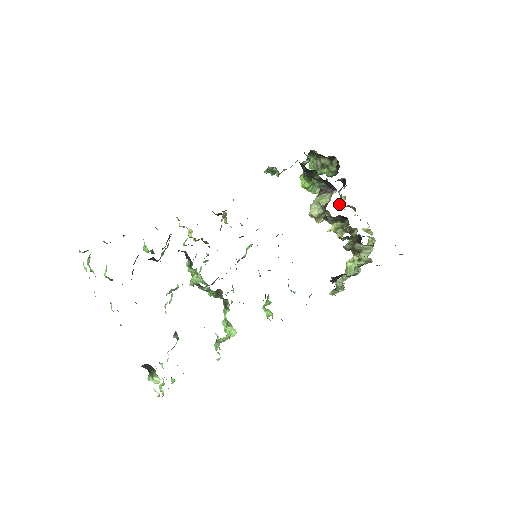
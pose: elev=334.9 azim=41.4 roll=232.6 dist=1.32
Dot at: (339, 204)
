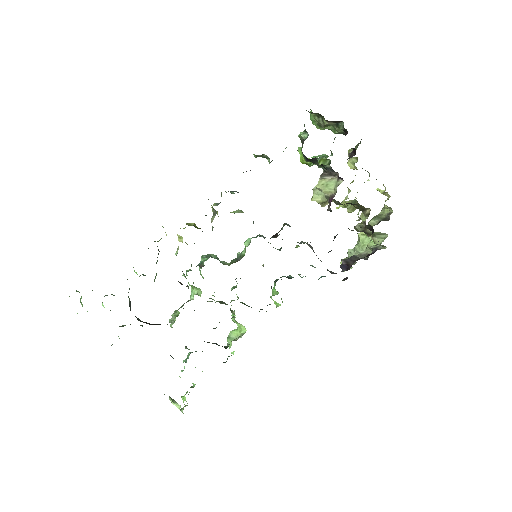
Dot at: (349, 164)
